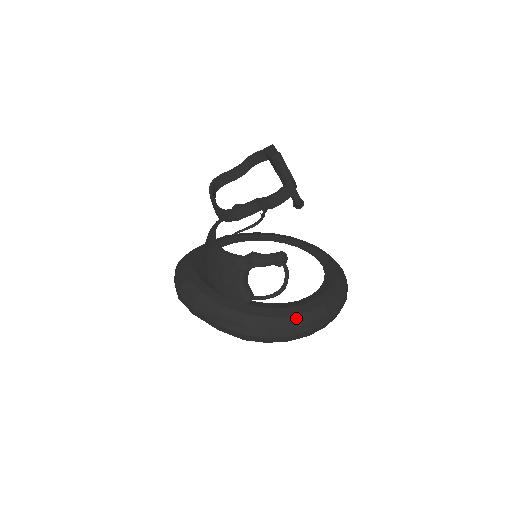
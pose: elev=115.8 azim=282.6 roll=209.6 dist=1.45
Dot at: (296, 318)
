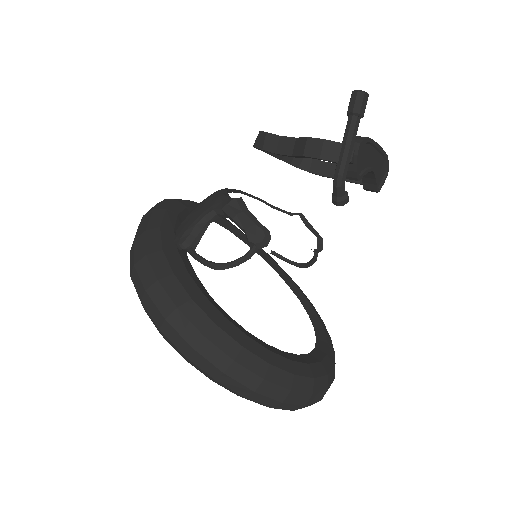
Dot at: (195, 310)
